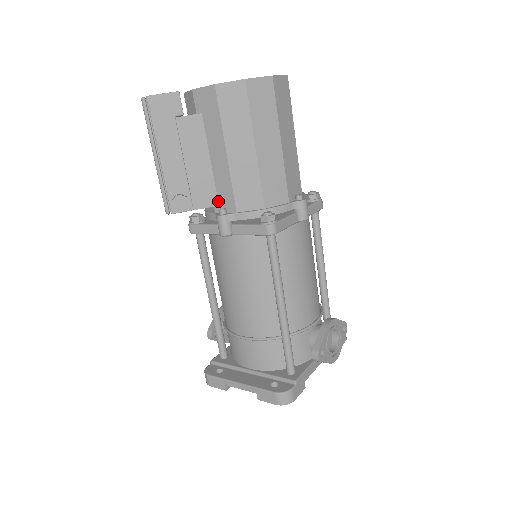
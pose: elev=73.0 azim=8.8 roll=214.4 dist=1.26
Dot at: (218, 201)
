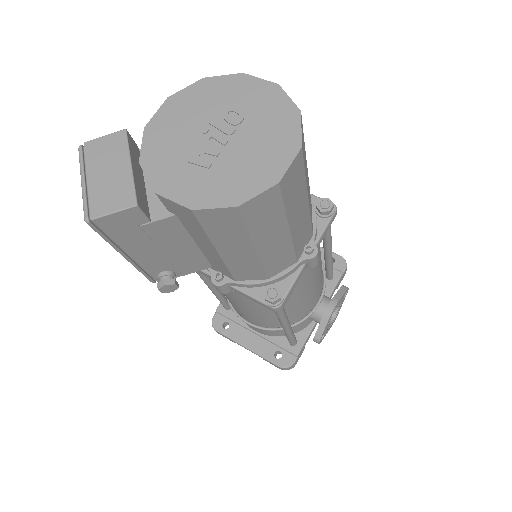
Dot at: (211, 265)
